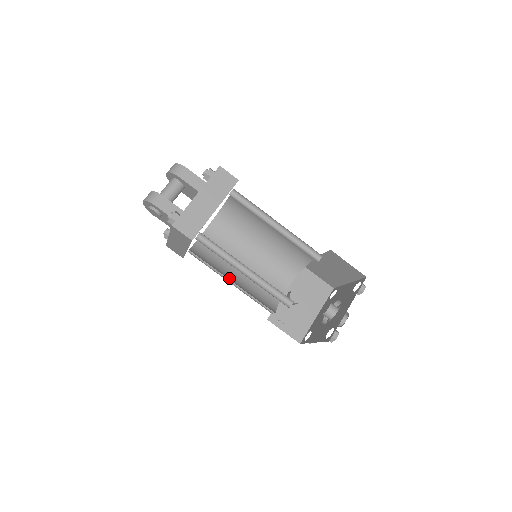
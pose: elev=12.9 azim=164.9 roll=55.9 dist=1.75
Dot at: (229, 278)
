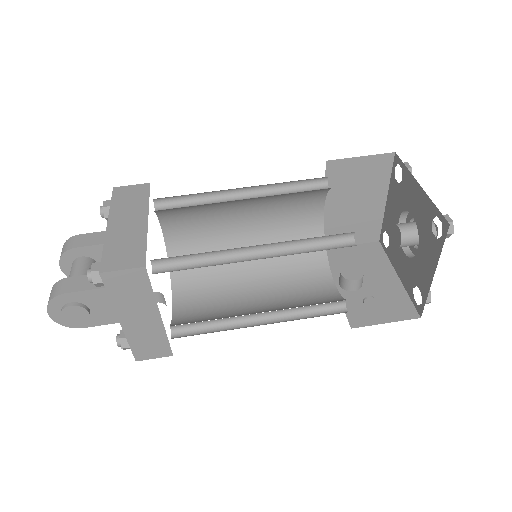
Dot at: occluded
